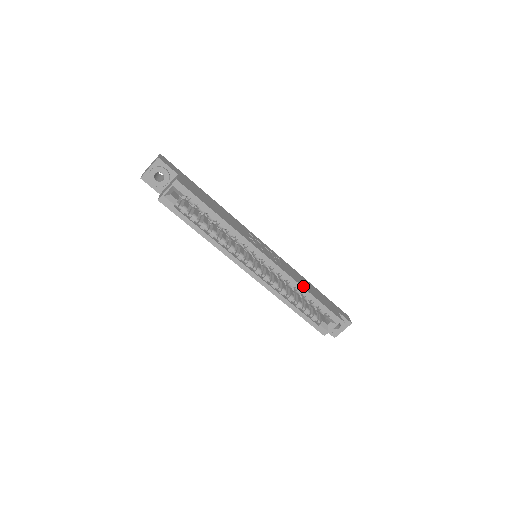
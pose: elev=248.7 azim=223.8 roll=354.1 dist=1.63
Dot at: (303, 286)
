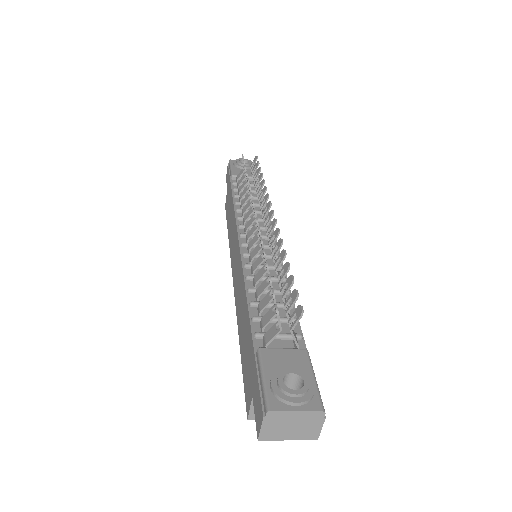
Dot at: occluded
